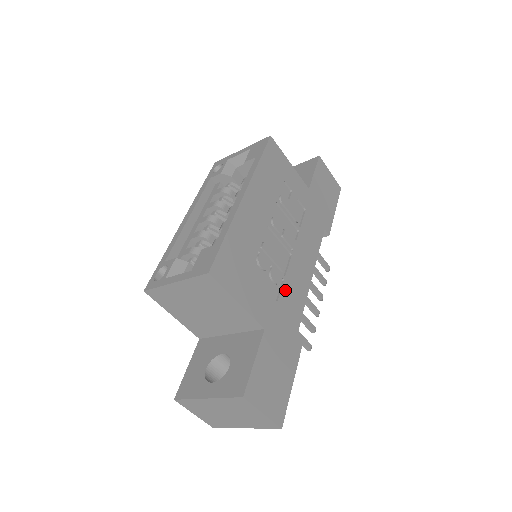
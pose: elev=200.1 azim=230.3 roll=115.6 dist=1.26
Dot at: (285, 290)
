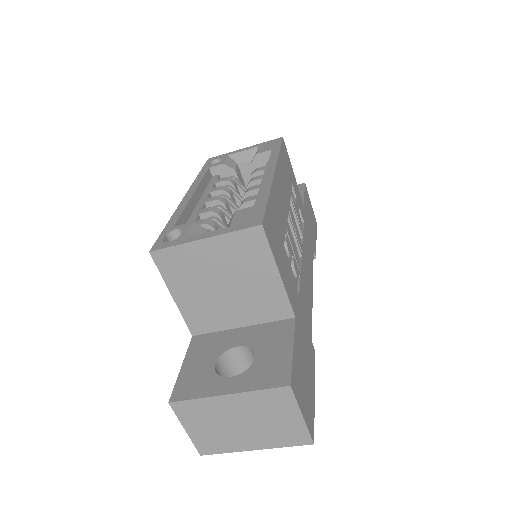
Dot at: (302, 288)
